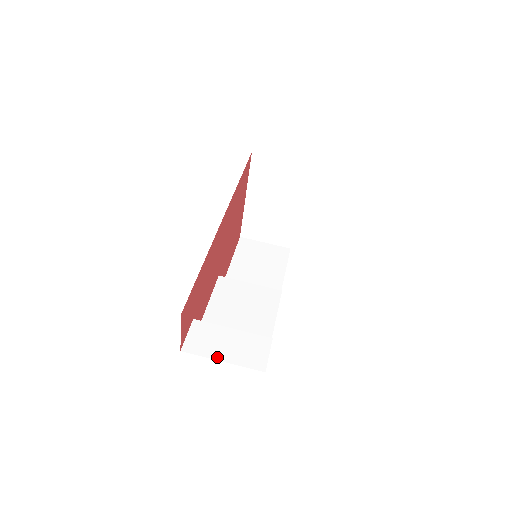
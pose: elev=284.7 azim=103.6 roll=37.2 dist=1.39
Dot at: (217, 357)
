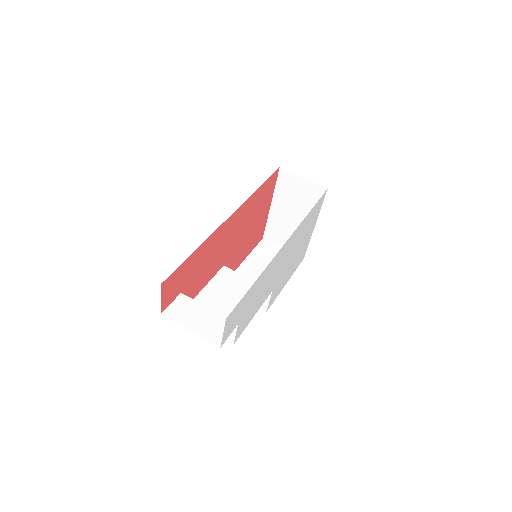
Dot at: (187, 326)
